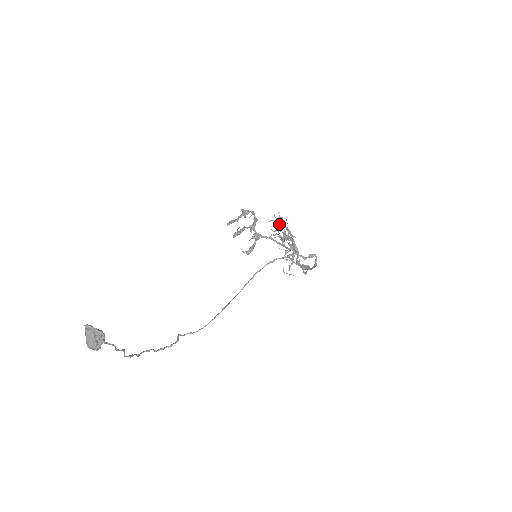
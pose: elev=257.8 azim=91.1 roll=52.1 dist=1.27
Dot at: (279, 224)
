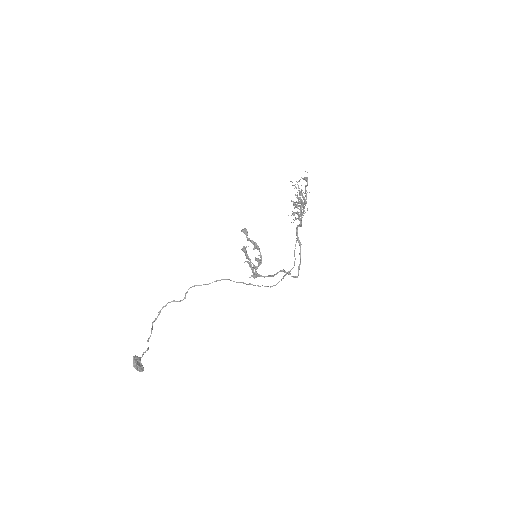
Dot at: (300, 193)
